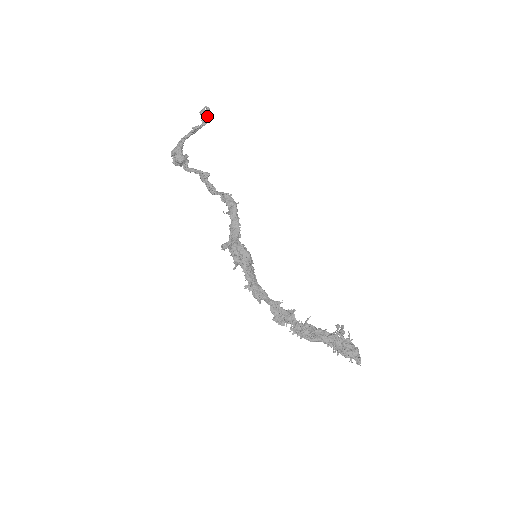
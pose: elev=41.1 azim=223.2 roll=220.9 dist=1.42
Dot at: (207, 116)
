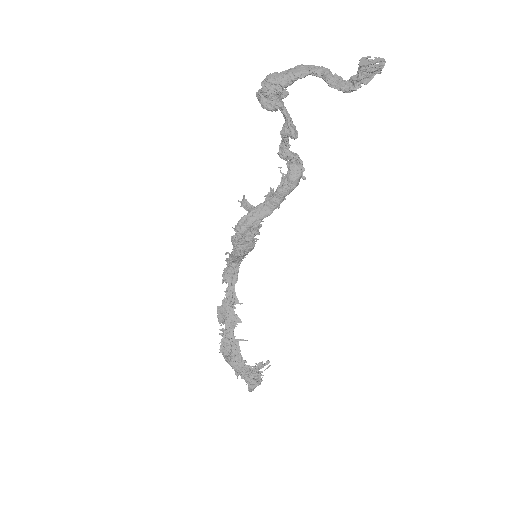
Dot at: (363, 83)
